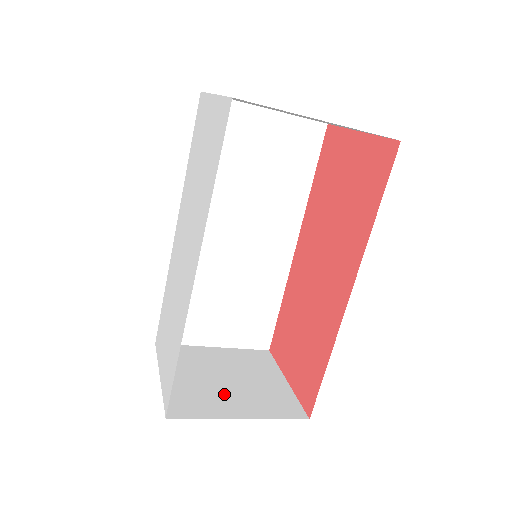
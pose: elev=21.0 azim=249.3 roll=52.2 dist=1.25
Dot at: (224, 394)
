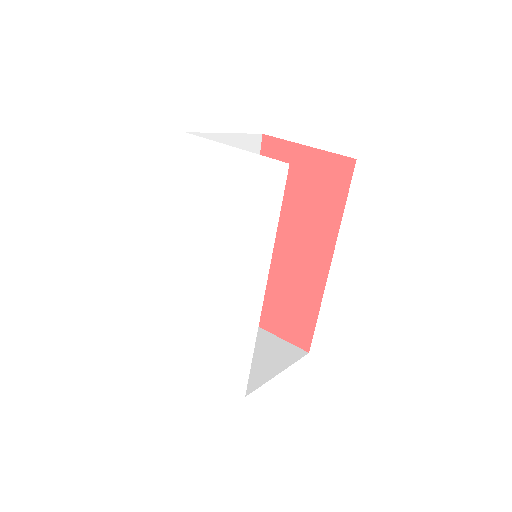
Dot at: (253, 362)
